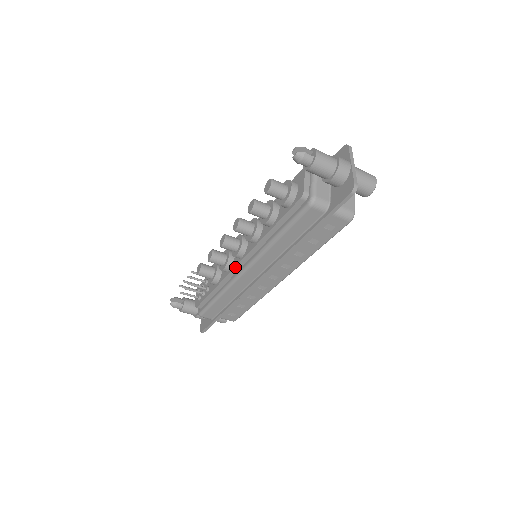
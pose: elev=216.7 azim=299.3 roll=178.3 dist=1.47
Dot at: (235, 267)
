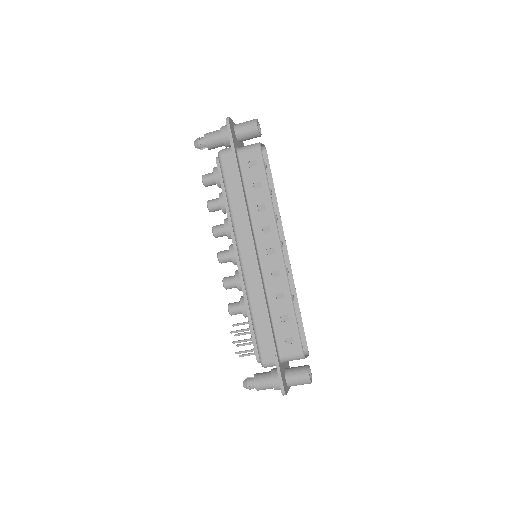
Dot at: (238, 268)
